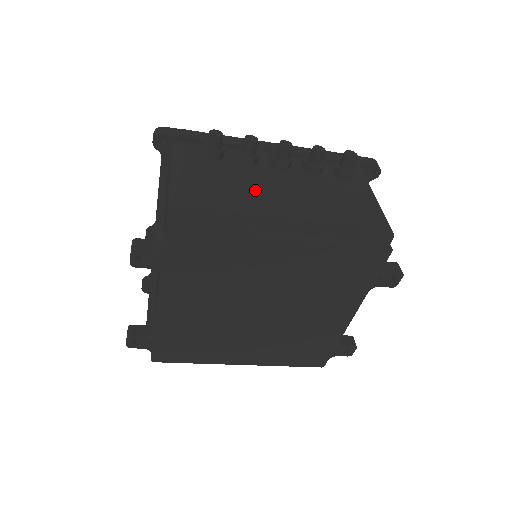
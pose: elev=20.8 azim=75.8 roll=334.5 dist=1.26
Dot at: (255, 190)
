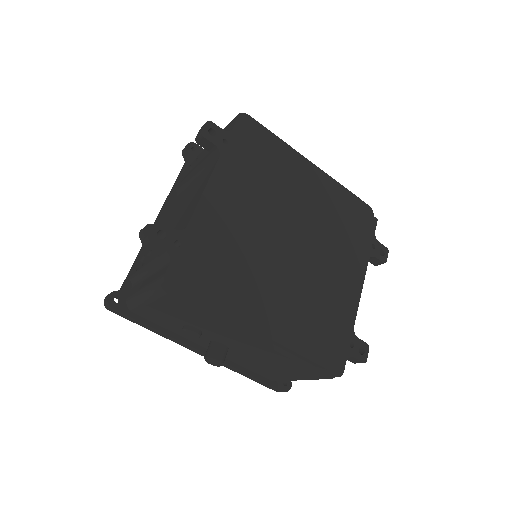
Dot at: occluded
